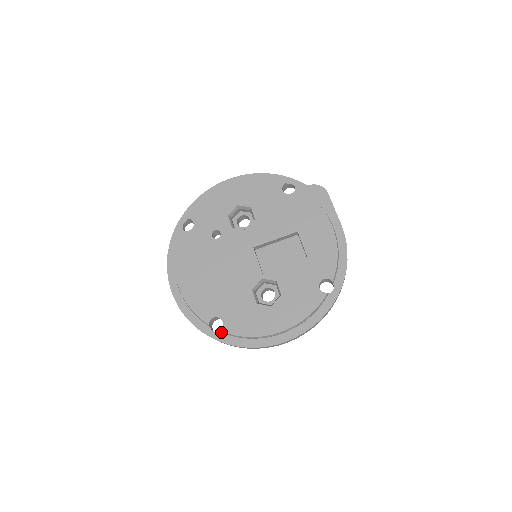
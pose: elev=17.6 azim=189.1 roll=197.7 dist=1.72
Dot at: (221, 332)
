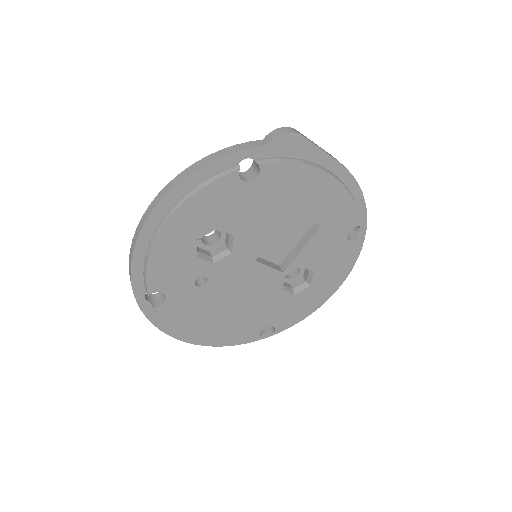
Dot at: (275, 330)
